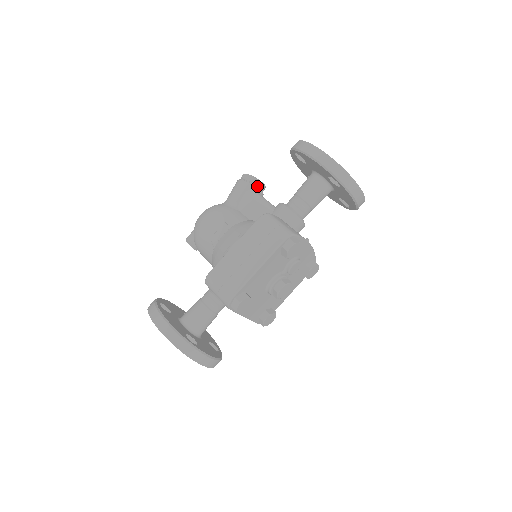
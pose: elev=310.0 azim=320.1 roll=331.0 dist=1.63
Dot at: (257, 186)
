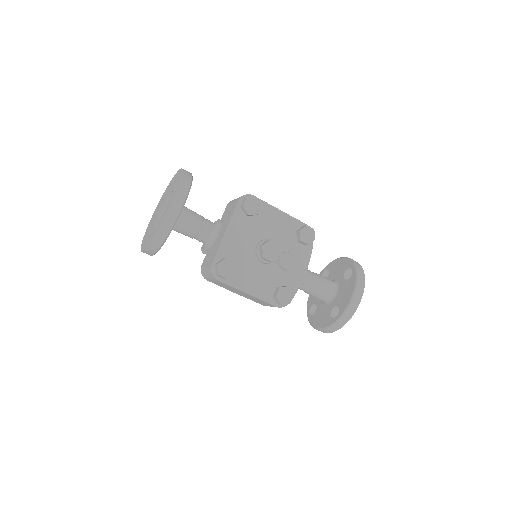
Dot at: occluded
